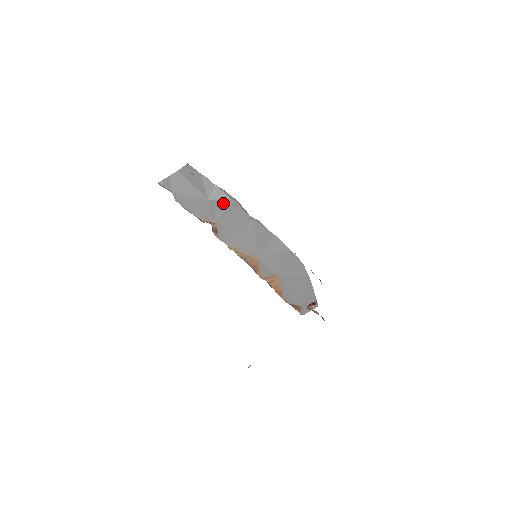
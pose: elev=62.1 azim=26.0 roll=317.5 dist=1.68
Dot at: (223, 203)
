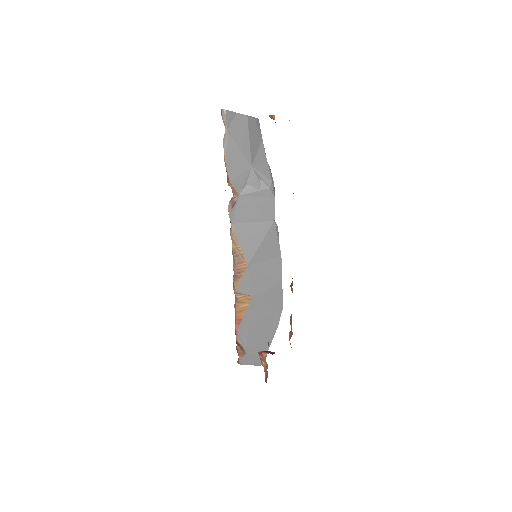
Dot at: (262, 182)
